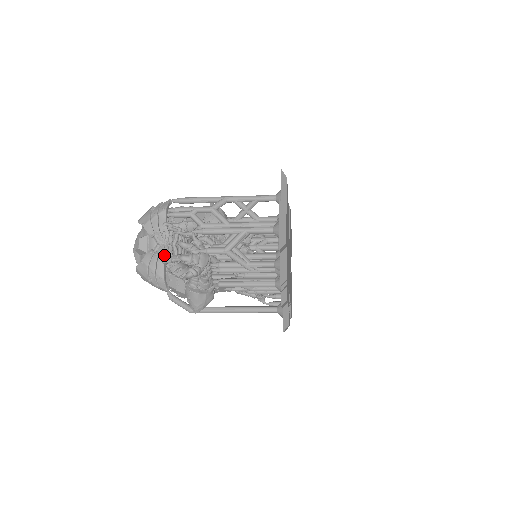
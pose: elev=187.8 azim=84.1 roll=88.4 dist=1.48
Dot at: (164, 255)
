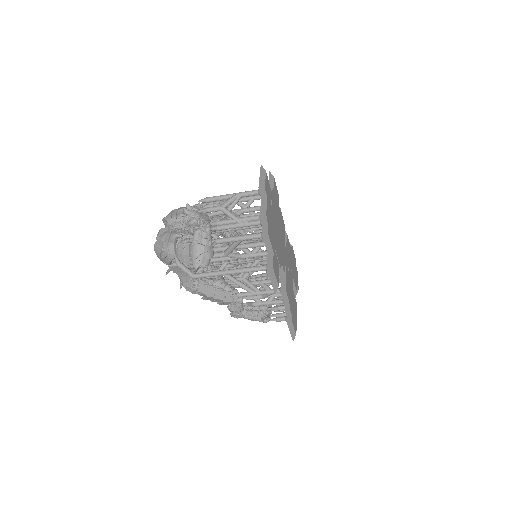
Dot at: (177, 232)
